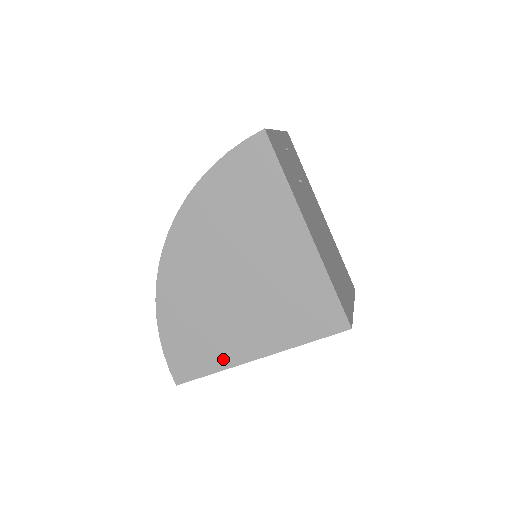
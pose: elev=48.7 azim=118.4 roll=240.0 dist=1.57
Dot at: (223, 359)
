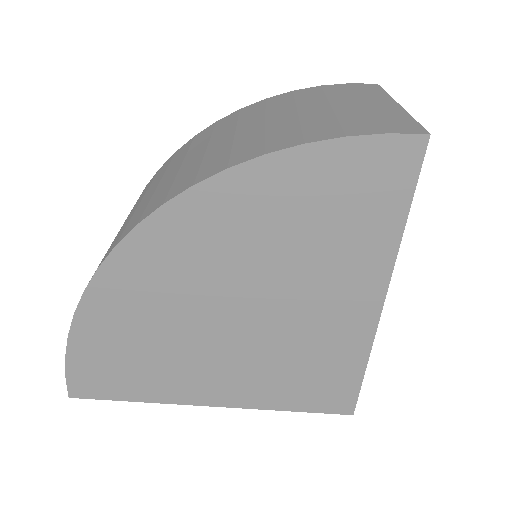
Dot at: (161, 392)
